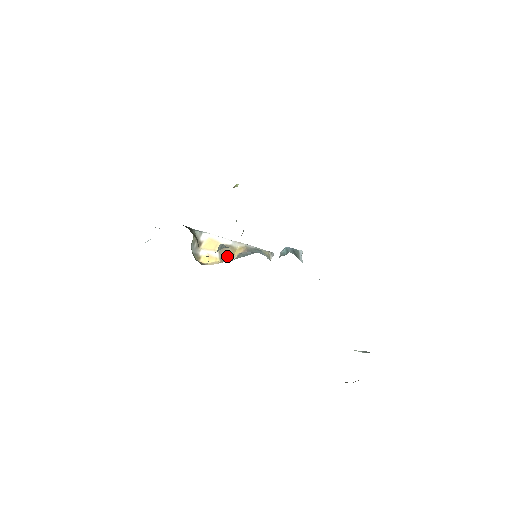
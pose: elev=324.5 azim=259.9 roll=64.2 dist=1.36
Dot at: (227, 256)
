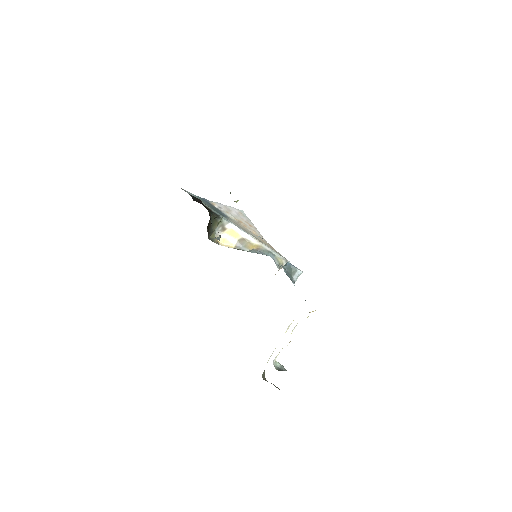
Dot at: (244, 246)
